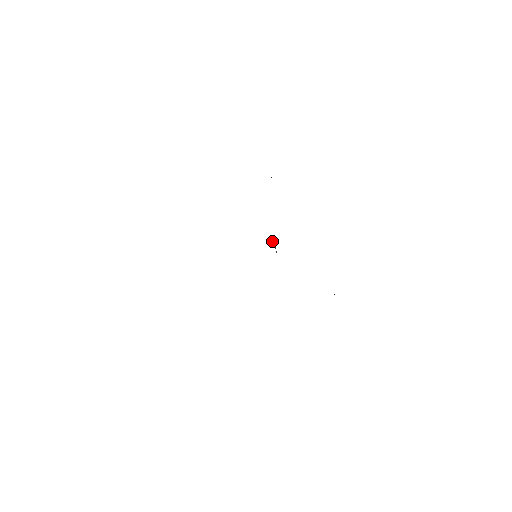
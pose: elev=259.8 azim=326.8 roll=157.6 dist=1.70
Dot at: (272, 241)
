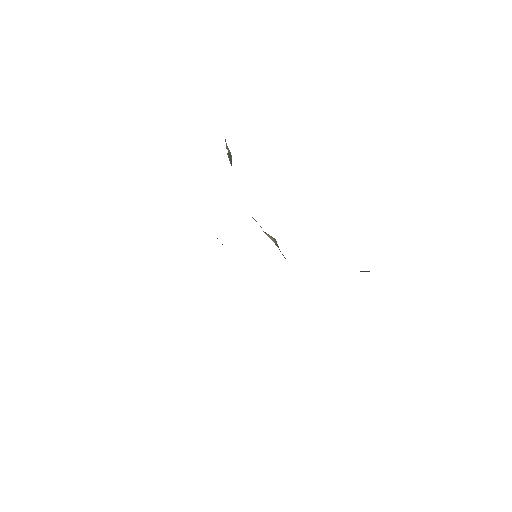
Dot at: (266, 233)
